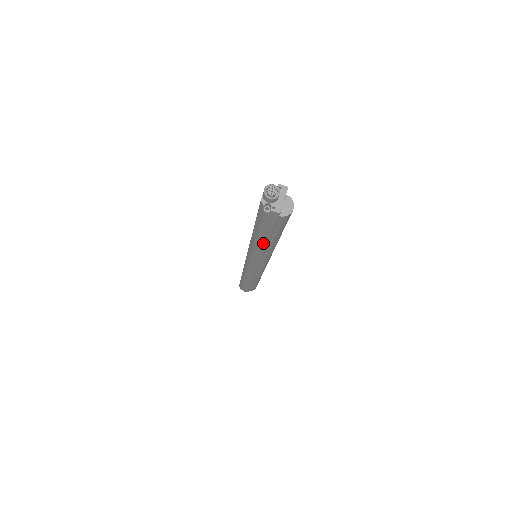
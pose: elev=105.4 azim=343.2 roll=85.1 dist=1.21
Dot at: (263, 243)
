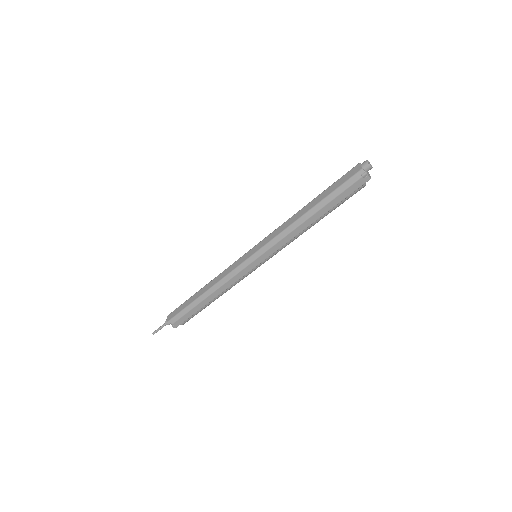
Dot at: (312, 221)
